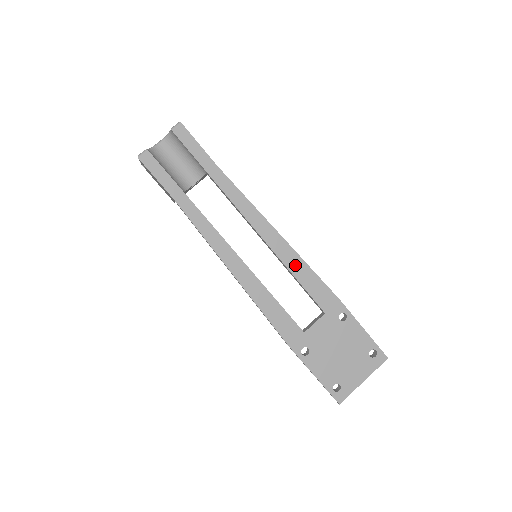
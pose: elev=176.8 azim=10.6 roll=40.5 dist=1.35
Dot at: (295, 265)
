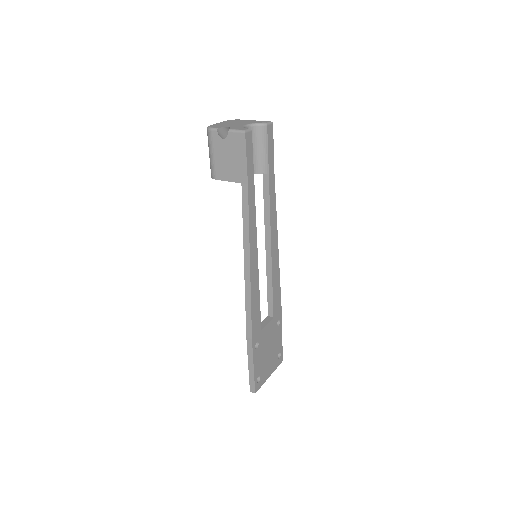
Dot at: (275, 273)
